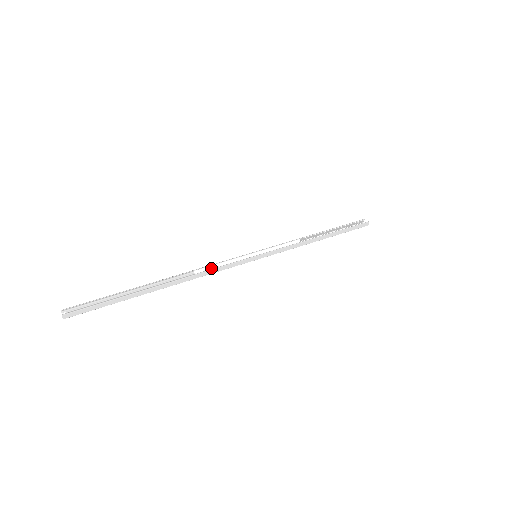
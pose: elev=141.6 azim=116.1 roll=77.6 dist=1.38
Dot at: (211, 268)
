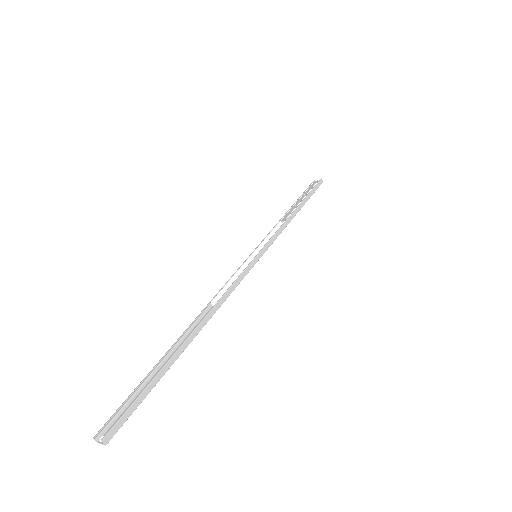
Dot at: (224, 291)
